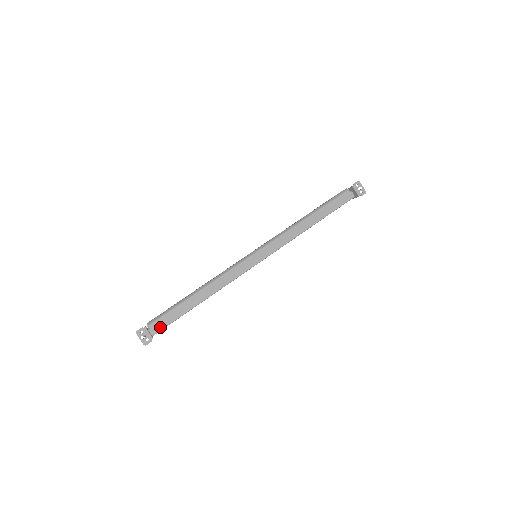
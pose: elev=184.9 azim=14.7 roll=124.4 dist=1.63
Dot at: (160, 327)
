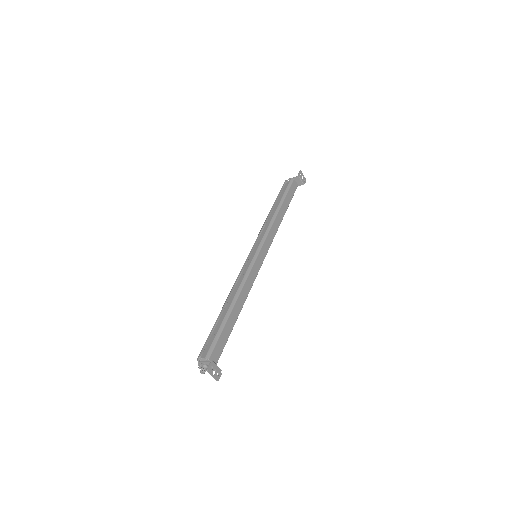
Dot at: (218, 356)
